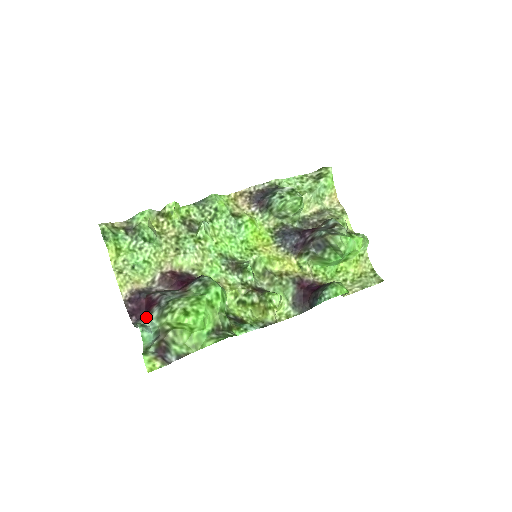
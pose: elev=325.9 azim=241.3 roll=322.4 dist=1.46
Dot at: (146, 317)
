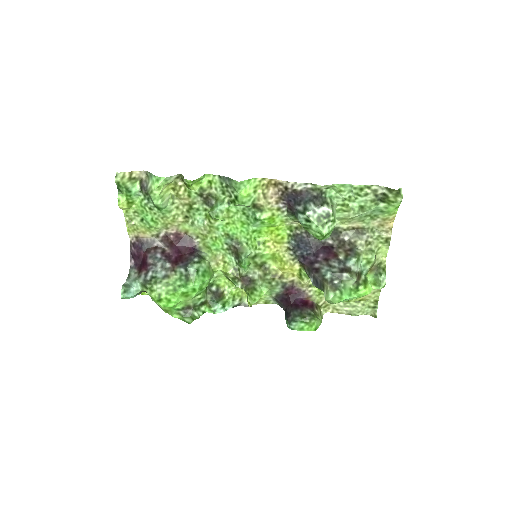
Dot at: (136, 275)
